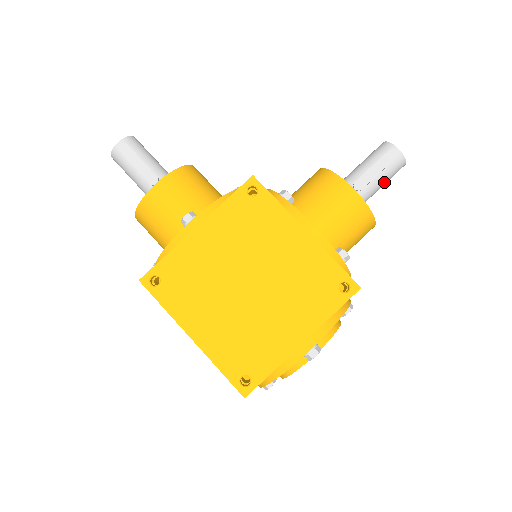
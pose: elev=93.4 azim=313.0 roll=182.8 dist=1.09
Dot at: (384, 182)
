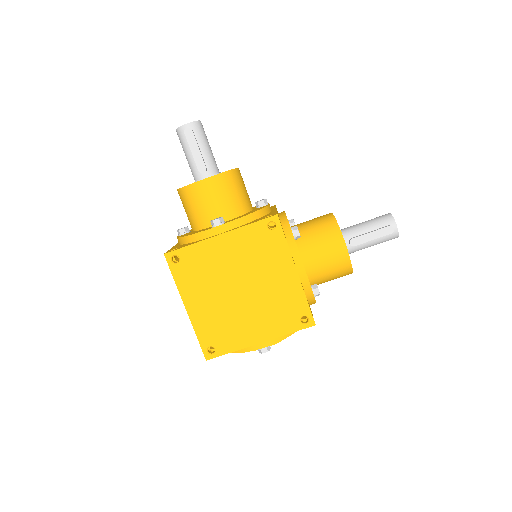
Dot at: occluded
